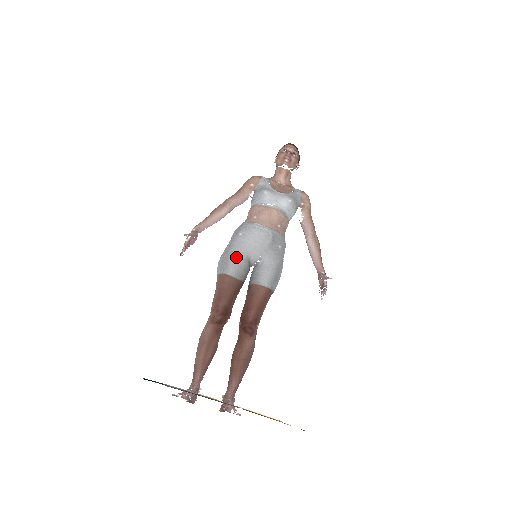
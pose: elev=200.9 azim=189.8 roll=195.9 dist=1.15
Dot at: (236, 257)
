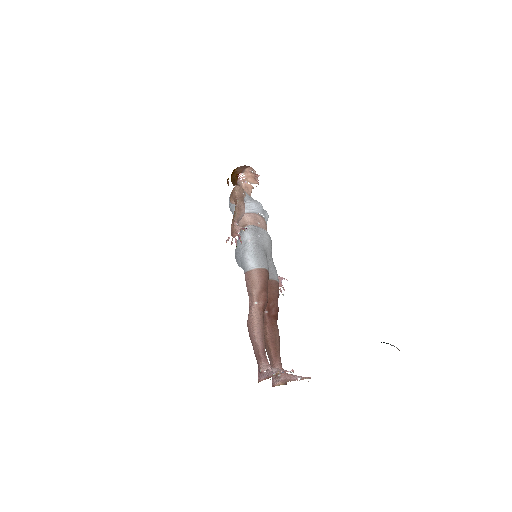
Dot at: occluded
